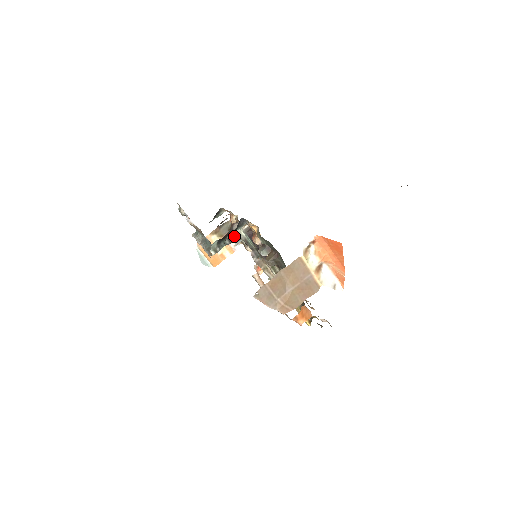
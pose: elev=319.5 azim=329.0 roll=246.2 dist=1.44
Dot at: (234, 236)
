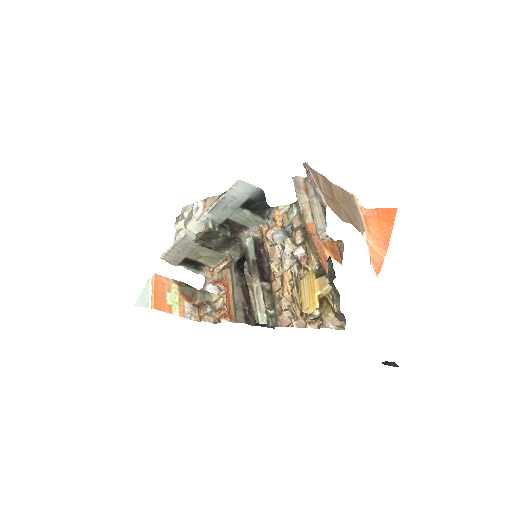
Dot at: (259, 203)
